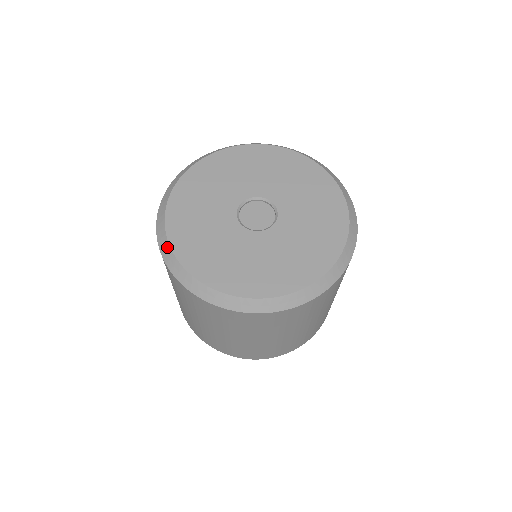
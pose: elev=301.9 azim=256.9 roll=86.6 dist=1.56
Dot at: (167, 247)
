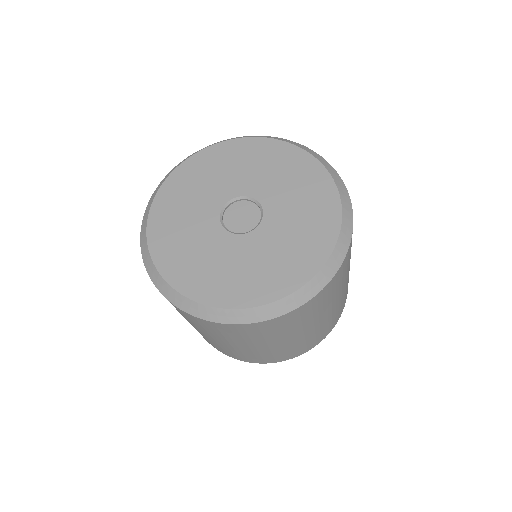
Dot at: (145, 223)
